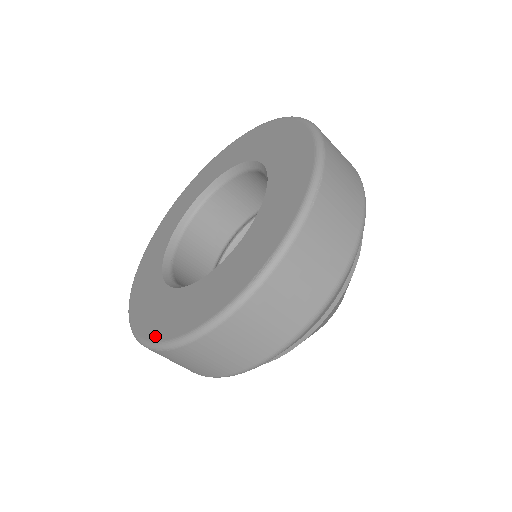
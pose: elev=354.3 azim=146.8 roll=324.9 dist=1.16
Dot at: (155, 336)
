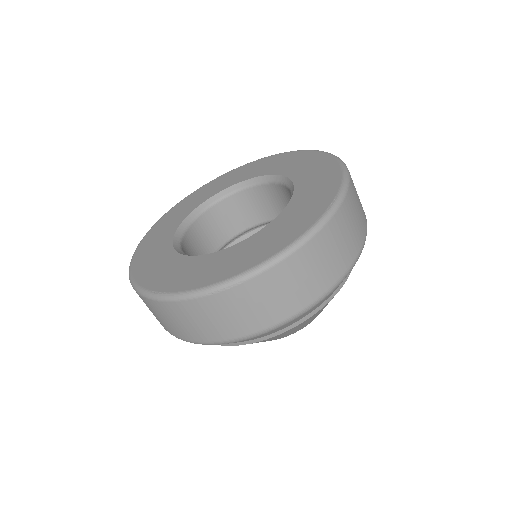
Dot at: (218, 279)
